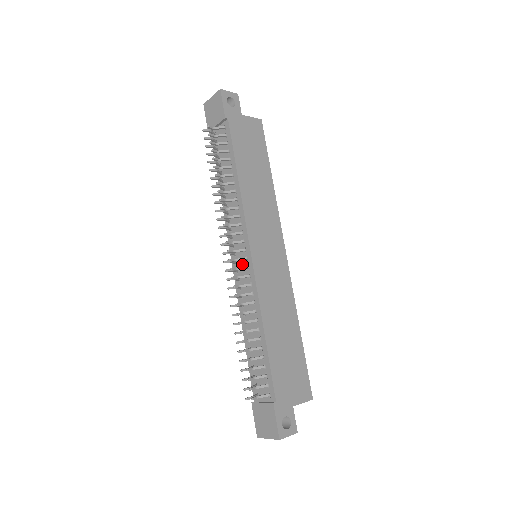
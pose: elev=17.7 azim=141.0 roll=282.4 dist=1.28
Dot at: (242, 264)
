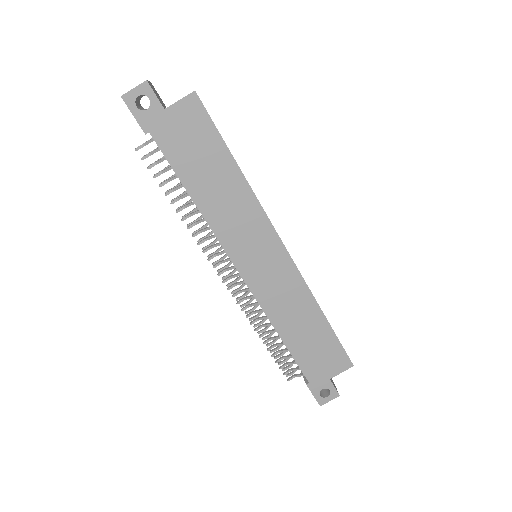
Dot at: occluded
